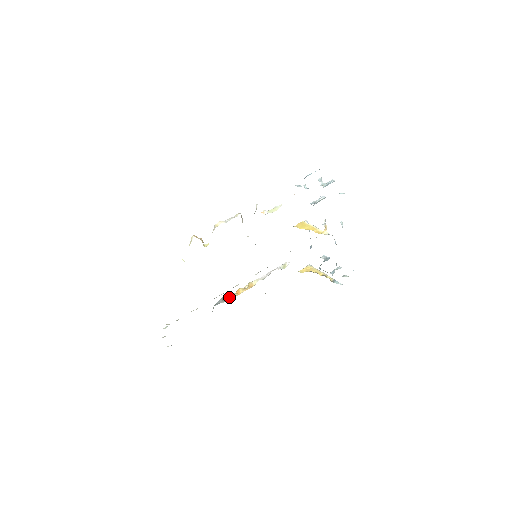
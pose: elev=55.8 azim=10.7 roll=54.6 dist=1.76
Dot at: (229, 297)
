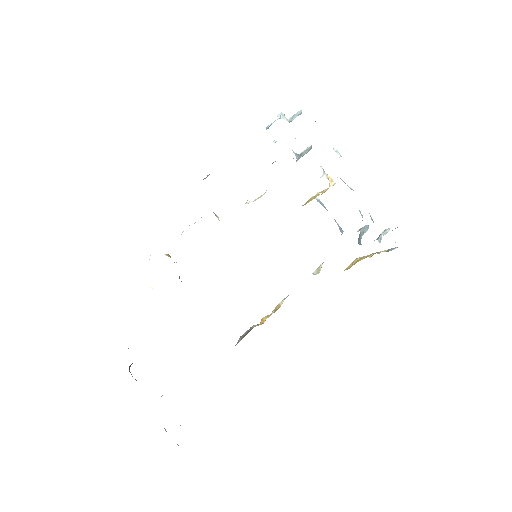
Dot at: (249, 331)
